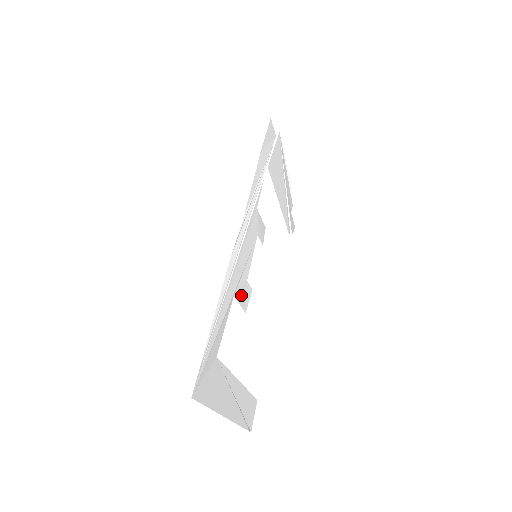
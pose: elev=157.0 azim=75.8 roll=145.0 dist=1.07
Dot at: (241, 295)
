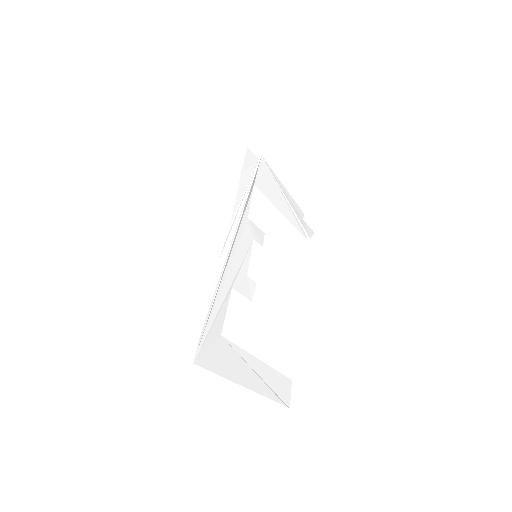
Dot at: (242, 287)
